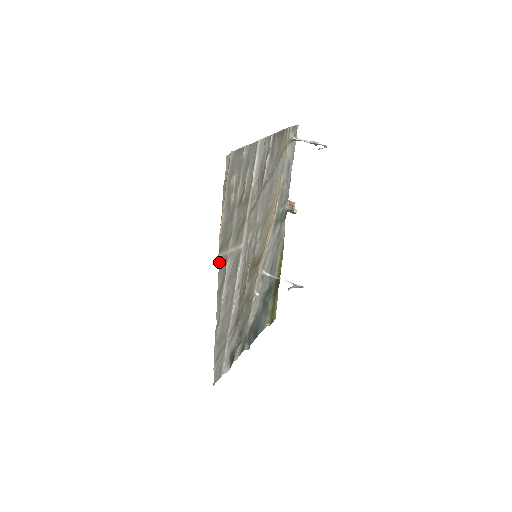
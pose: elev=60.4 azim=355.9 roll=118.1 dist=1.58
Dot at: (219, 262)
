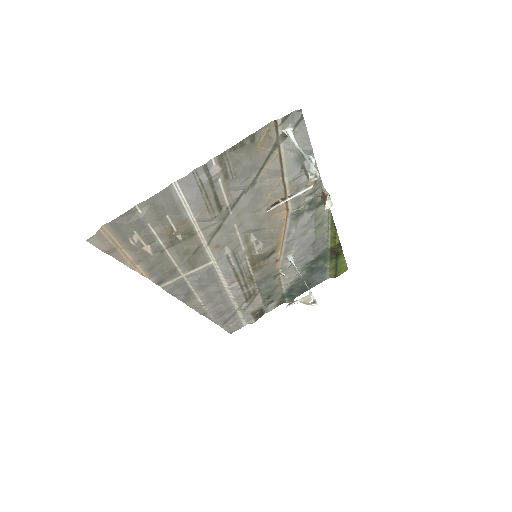
Dot at: (165, 289)
